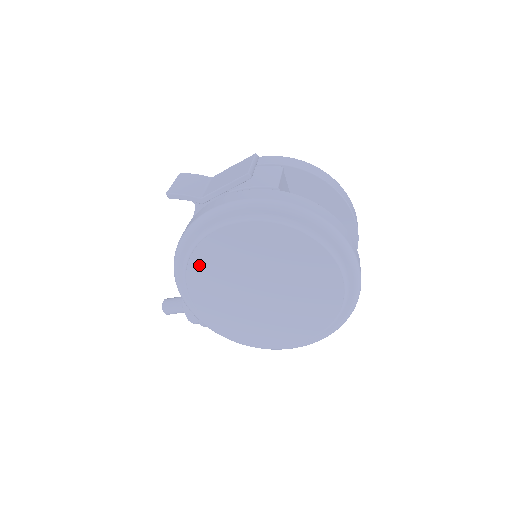
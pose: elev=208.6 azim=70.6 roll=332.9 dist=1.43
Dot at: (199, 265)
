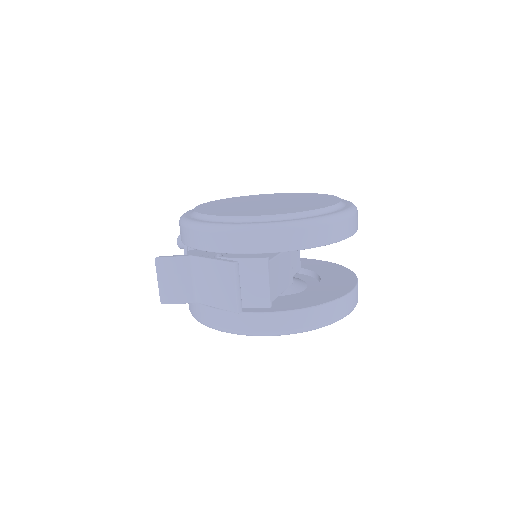
Dot at: occluded
